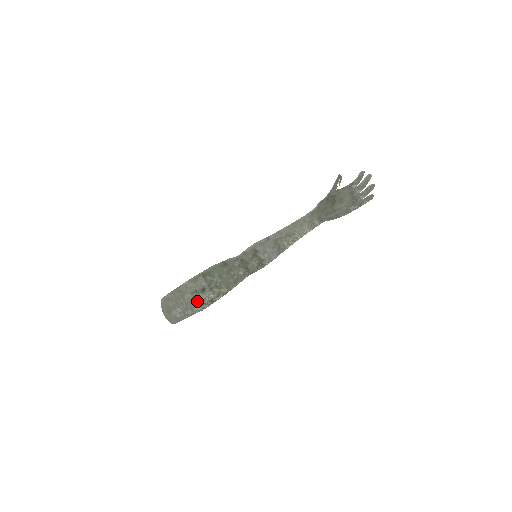
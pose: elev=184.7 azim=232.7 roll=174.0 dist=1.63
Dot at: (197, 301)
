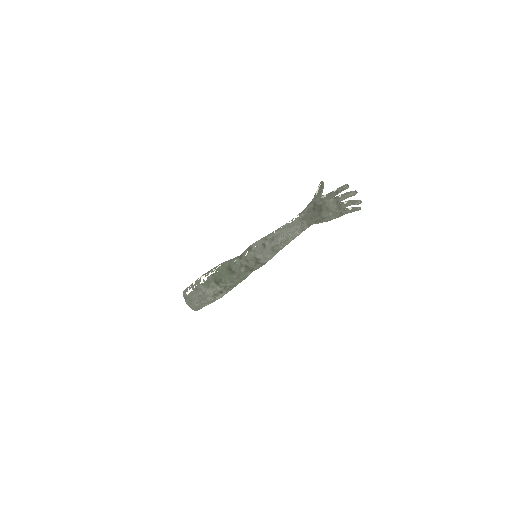
Dot at: (218, 298)
